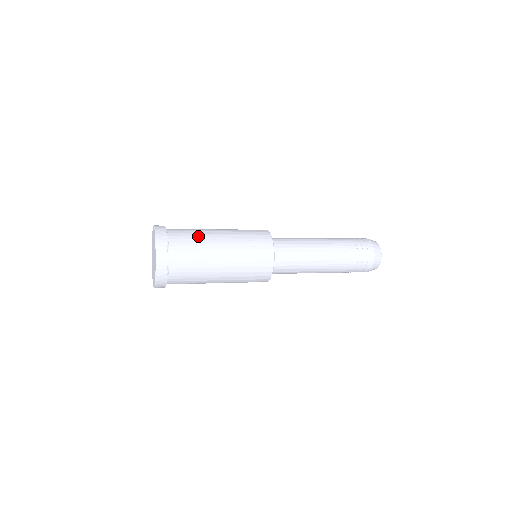
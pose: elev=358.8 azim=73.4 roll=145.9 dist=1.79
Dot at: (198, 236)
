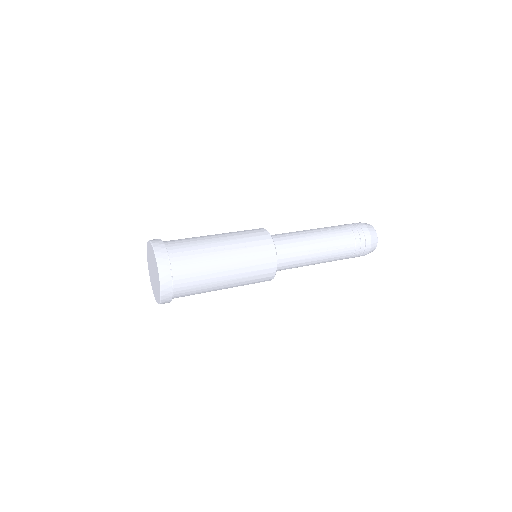
Dot at: (201, 258)
